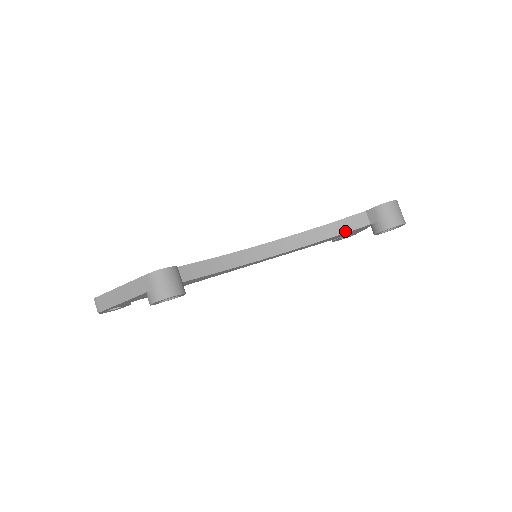
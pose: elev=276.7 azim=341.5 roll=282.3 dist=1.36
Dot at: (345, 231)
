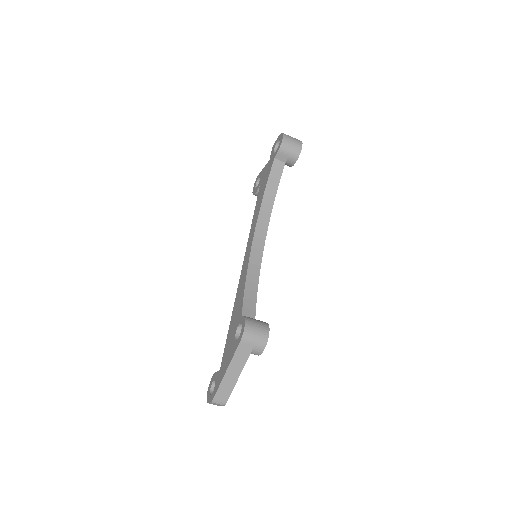
Dot at: (278, 183)
